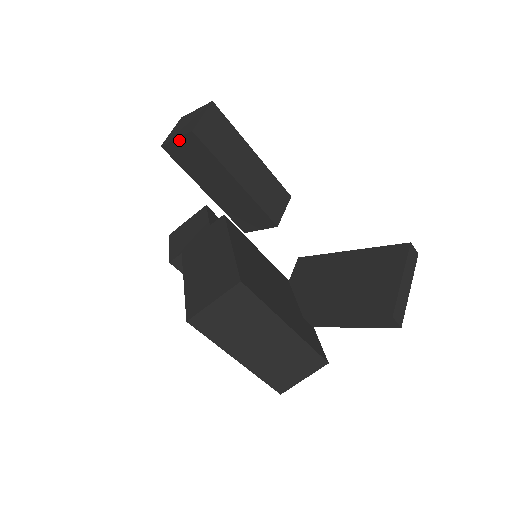
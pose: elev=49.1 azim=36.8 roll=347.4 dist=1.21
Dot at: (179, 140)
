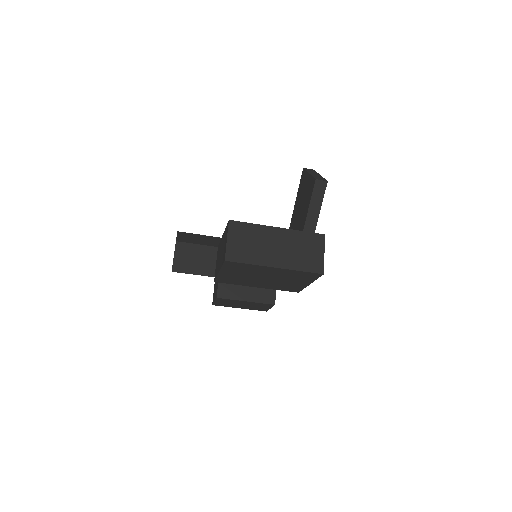
Dot at: (175, 255)
